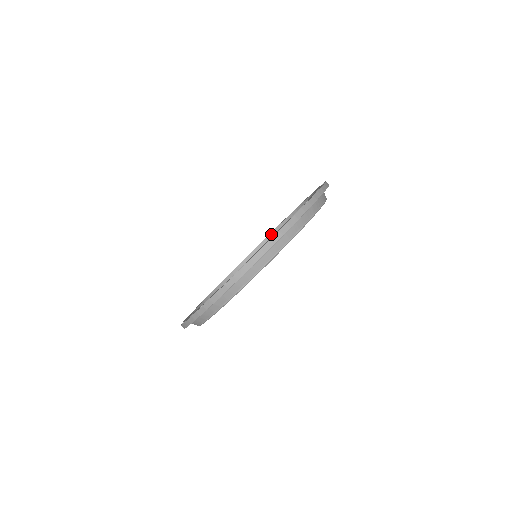
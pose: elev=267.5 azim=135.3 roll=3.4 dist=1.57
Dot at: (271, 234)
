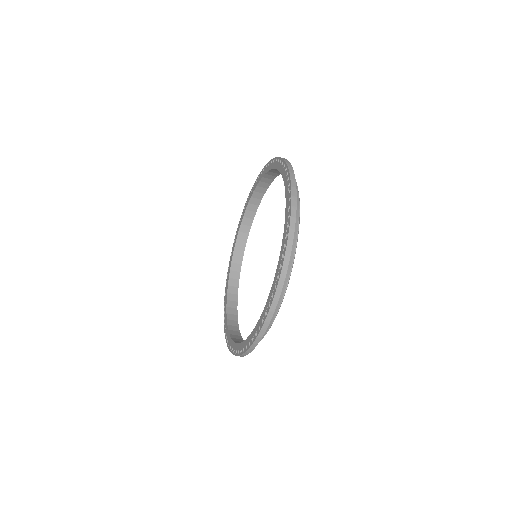
Dot at: (266, 174)
